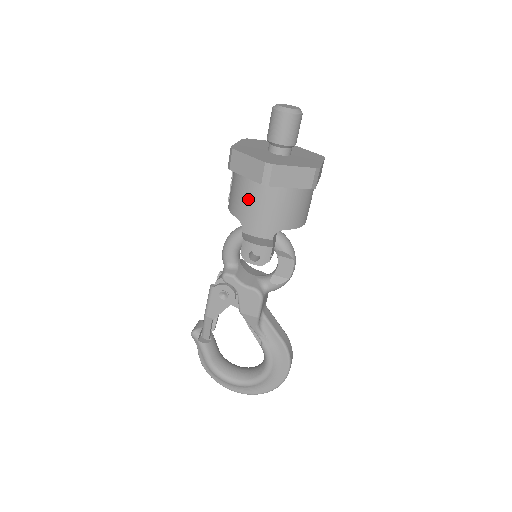
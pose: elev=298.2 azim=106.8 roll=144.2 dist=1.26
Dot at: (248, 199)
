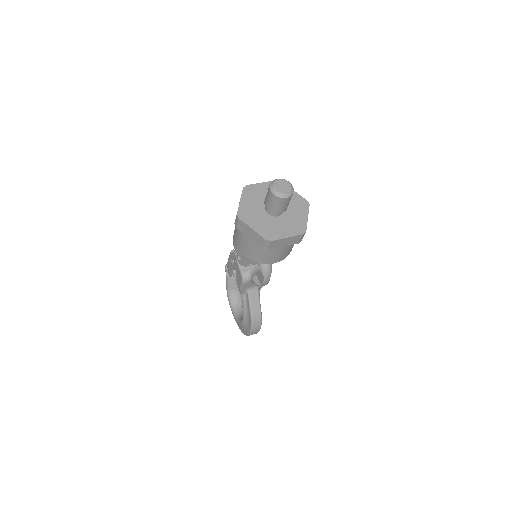
Dot at: occluded
